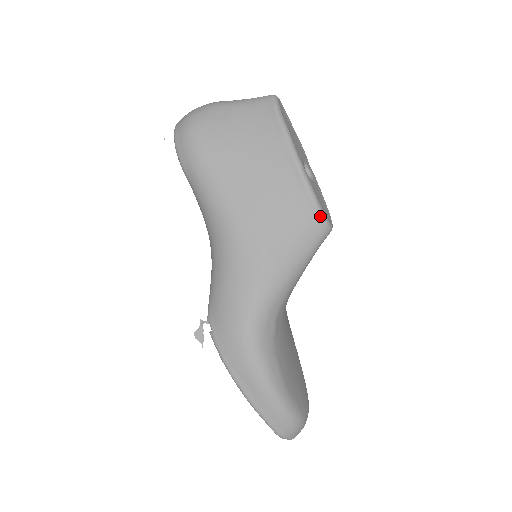
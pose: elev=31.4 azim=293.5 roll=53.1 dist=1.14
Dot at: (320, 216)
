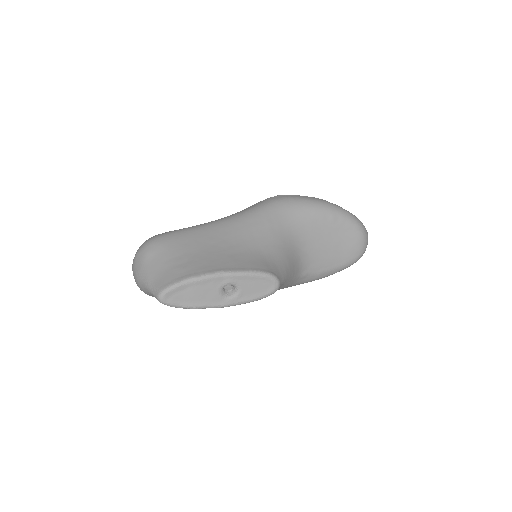
Dot at: occluded
